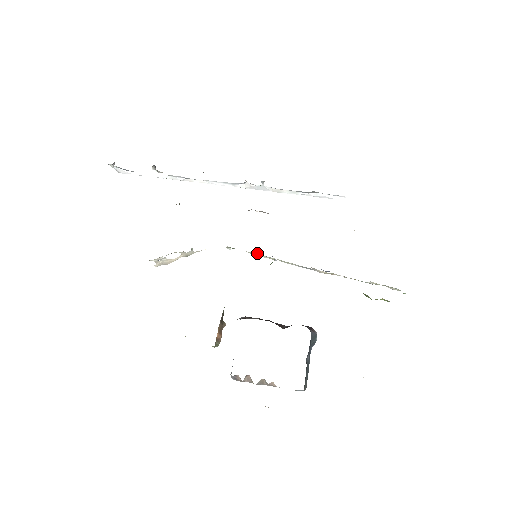
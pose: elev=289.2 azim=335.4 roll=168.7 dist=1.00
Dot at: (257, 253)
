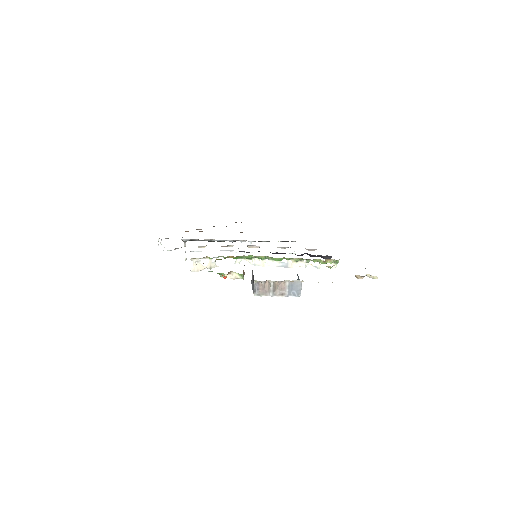
Dot at: (255, 258)
